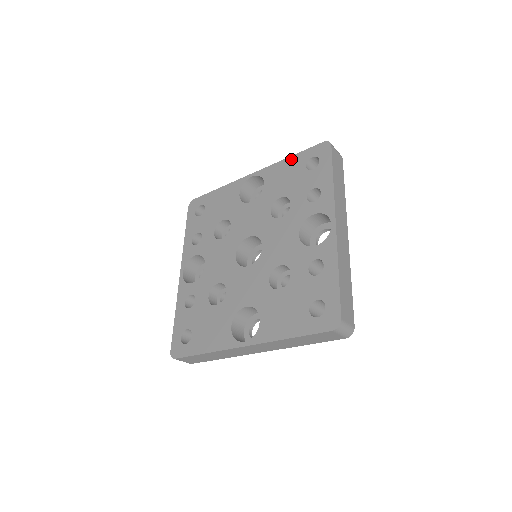
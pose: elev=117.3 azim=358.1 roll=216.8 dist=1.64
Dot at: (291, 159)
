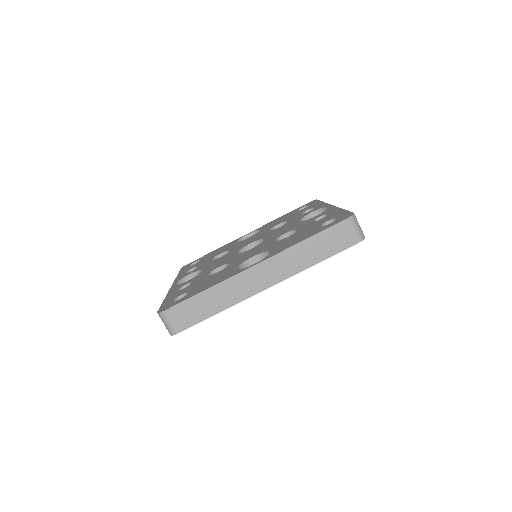
Dot at: (284, 215)
